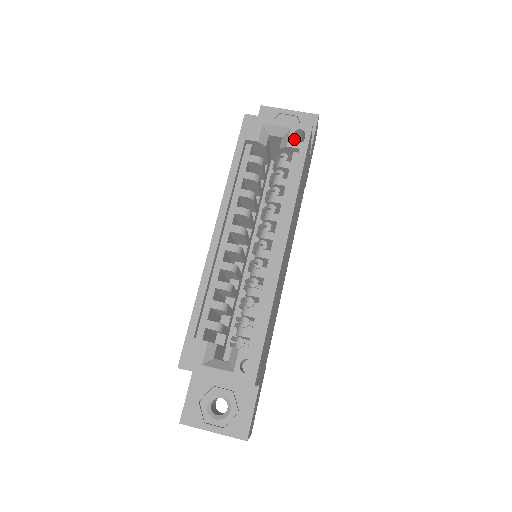
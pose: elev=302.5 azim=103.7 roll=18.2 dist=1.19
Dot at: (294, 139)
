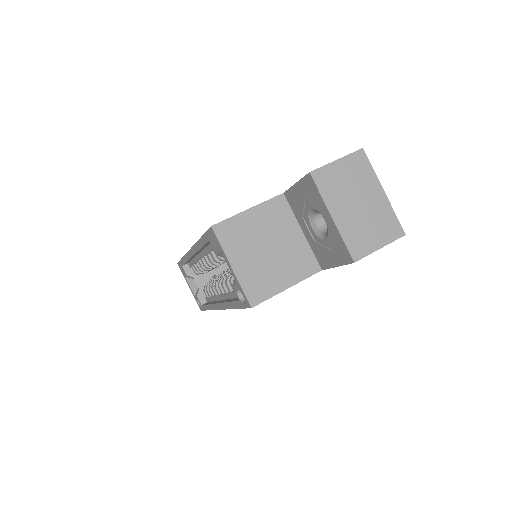
Dot at: occluded
